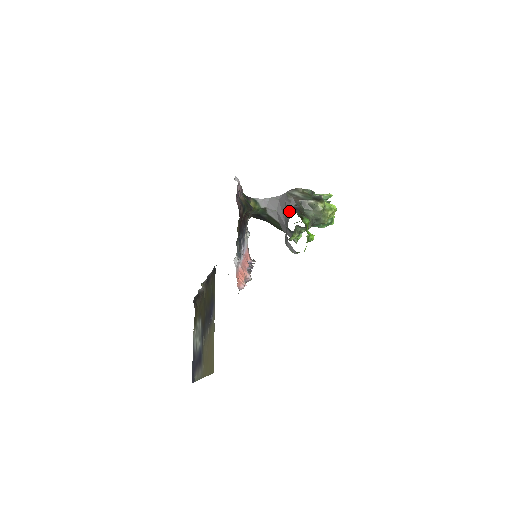
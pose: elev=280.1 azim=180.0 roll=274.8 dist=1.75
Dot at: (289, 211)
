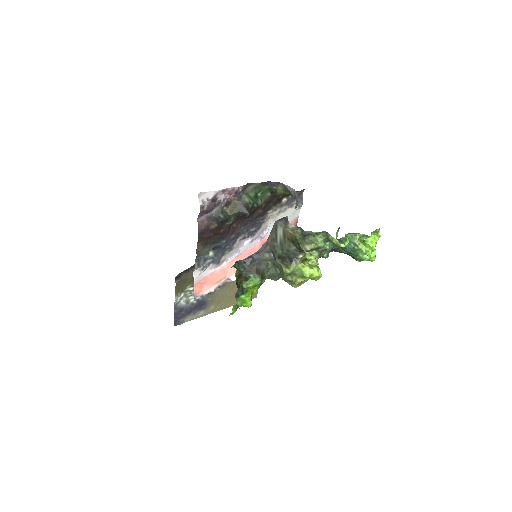
Dot at: (247, 257)
